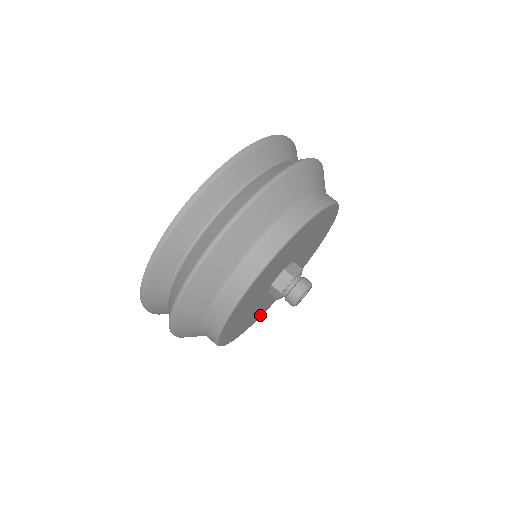
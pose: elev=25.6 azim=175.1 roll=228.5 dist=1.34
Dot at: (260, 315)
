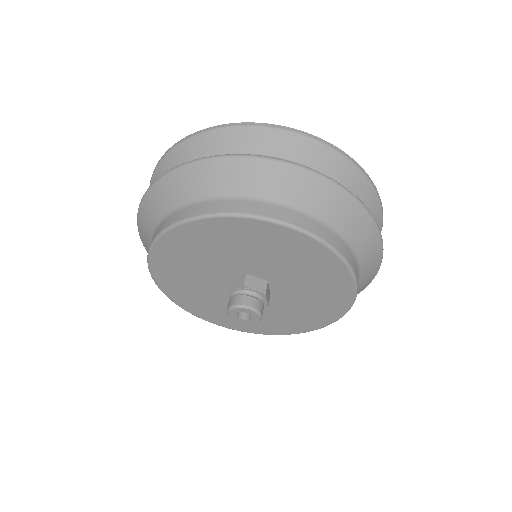
Dot at: (243, 328)
